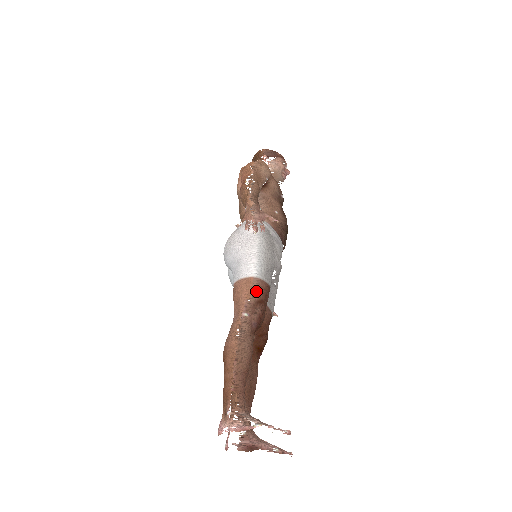
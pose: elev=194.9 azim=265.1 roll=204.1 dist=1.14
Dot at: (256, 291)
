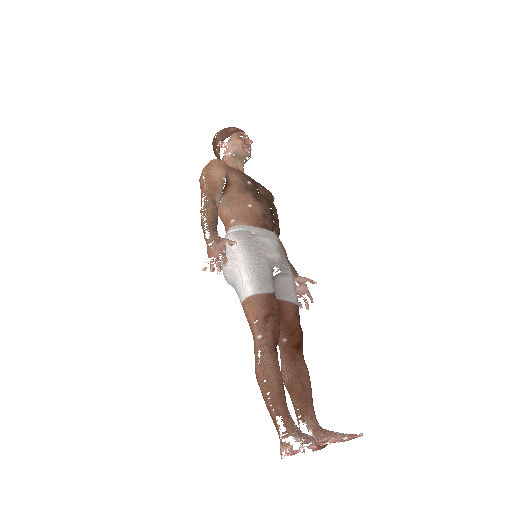
Dot at: (259, 309)
